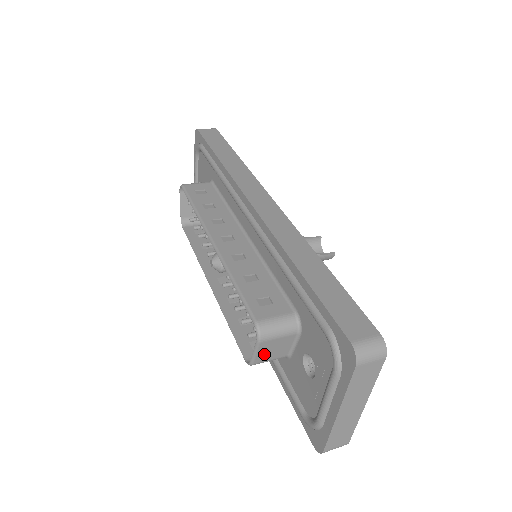
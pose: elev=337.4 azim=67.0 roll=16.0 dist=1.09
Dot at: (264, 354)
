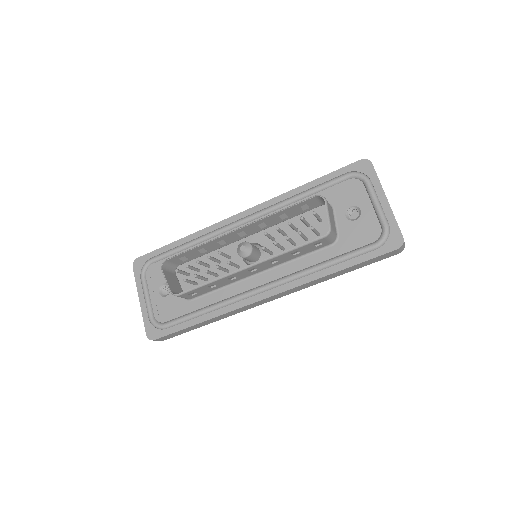
Dot at: (331, 219)
